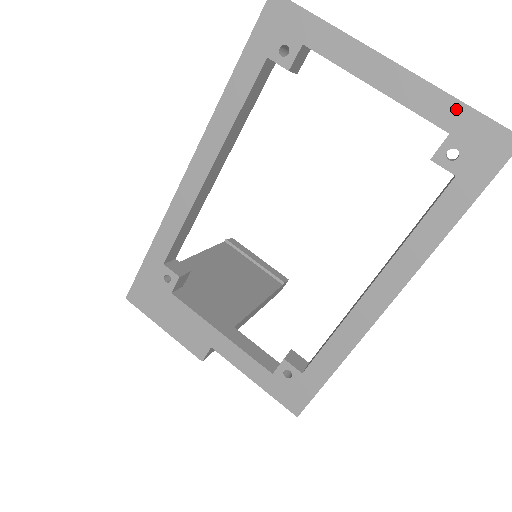
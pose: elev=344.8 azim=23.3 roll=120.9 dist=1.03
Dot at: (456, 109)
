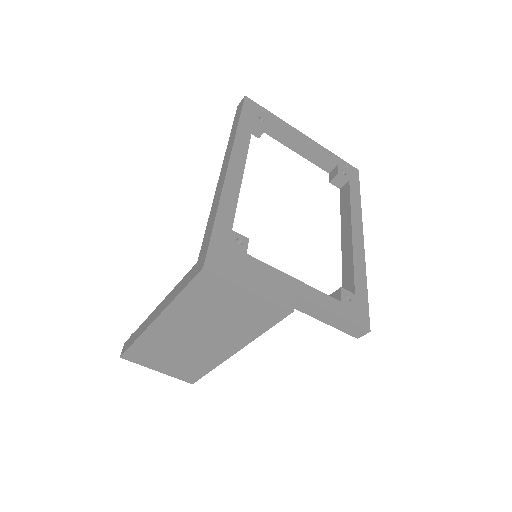
Dot at: (335, 156)
